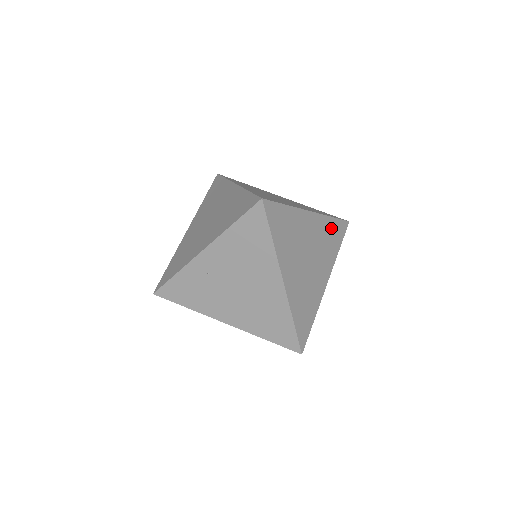
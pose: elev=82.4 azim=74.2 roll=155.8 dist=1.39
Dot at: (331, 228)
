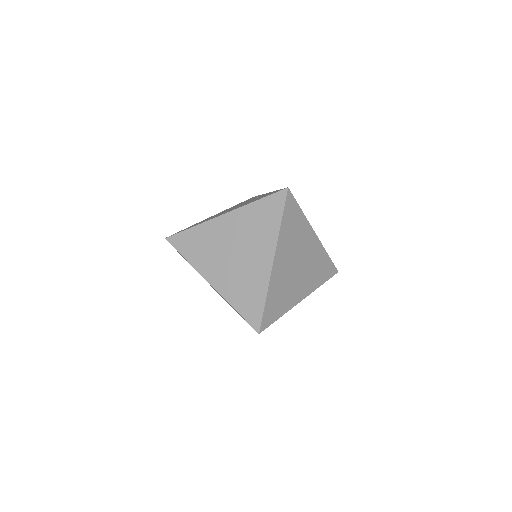
Dot at: (287, 226)
